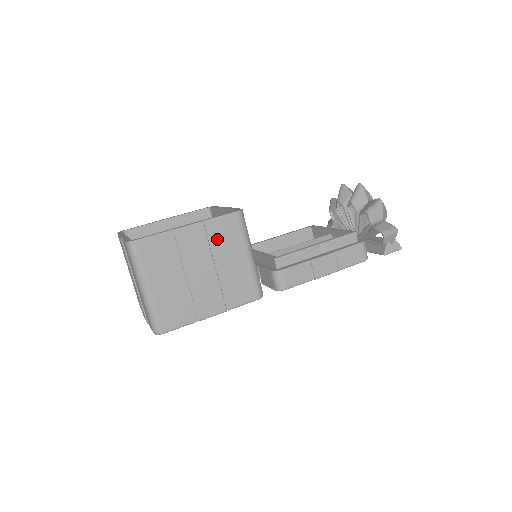
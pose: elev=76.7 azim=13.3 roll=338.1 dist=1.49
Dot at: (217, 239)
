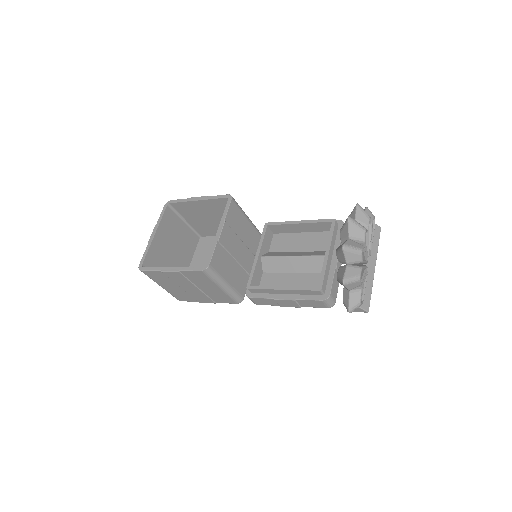
Dot at: (194, 279)
